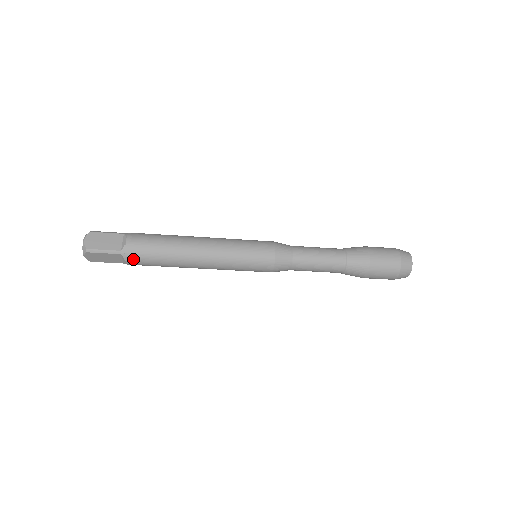
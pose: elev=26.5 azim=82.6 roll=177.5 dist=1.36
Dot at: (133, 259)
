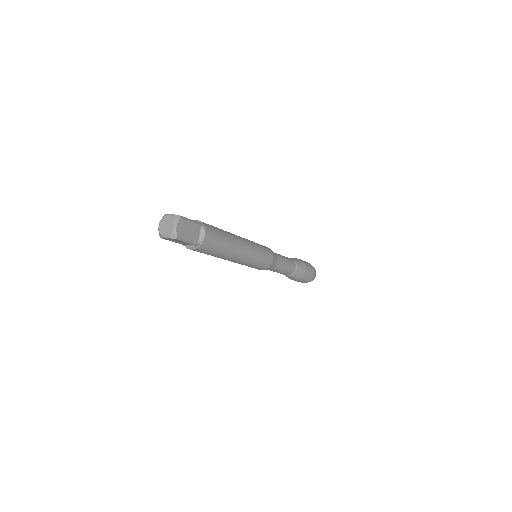
Dot at: (200, 250)
